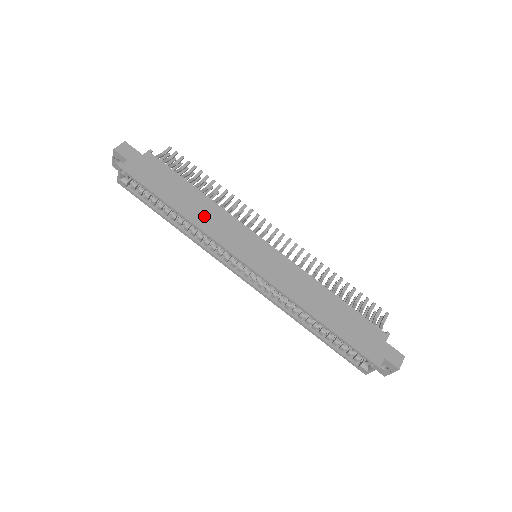
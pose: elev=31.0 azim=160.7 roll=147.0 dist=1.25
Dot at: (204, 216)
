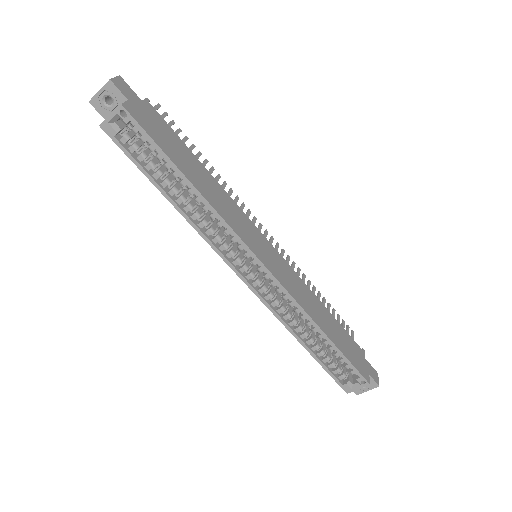
Dot at: (216, 197)
